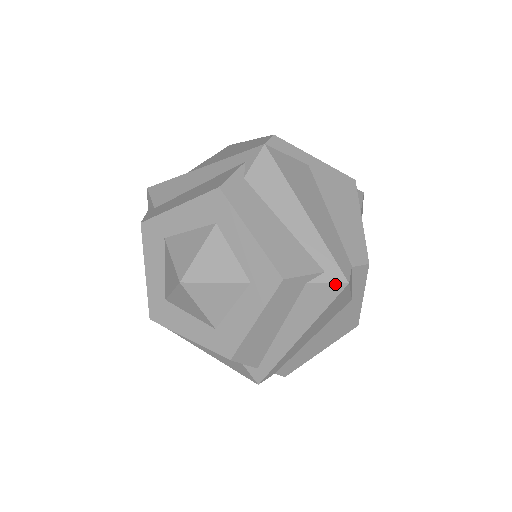
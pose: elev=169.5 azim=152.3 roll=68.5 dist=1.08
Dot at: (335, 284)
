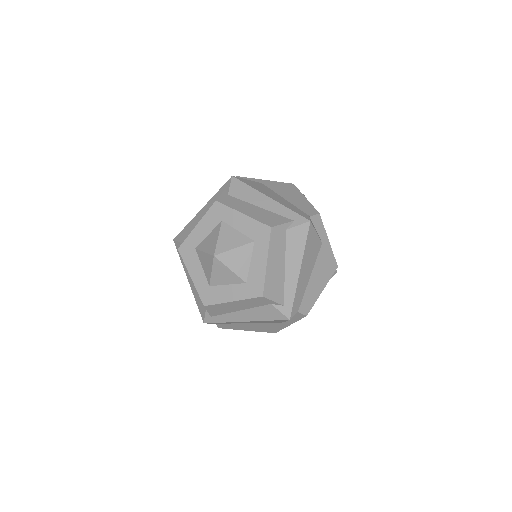
Dot at: (283, 315)
